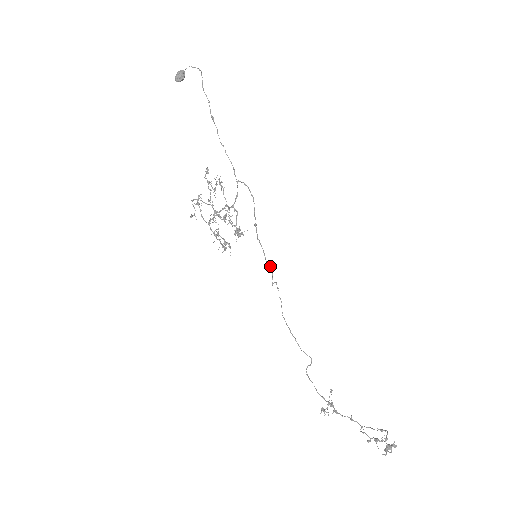
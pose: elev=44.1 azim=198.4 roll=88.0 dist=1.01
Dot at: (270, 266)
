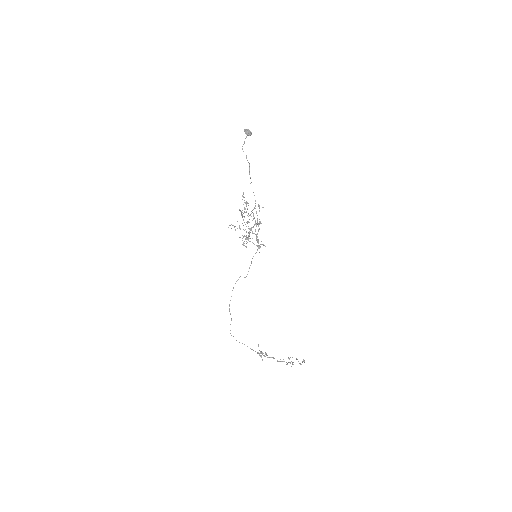
Dot at: occluded
